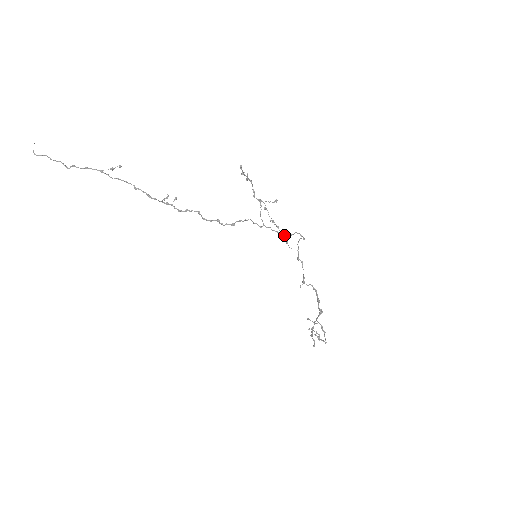
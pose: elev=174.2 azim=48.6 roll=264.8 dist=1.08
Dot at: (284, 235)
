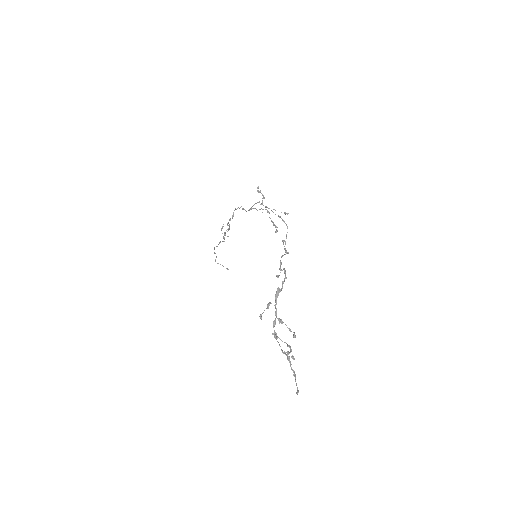
Dot at: (257, 210)
